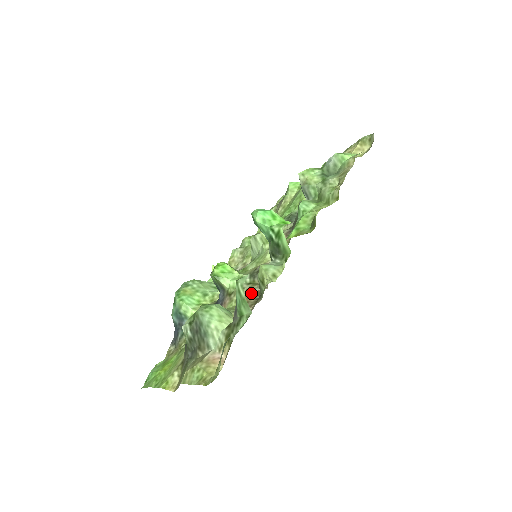
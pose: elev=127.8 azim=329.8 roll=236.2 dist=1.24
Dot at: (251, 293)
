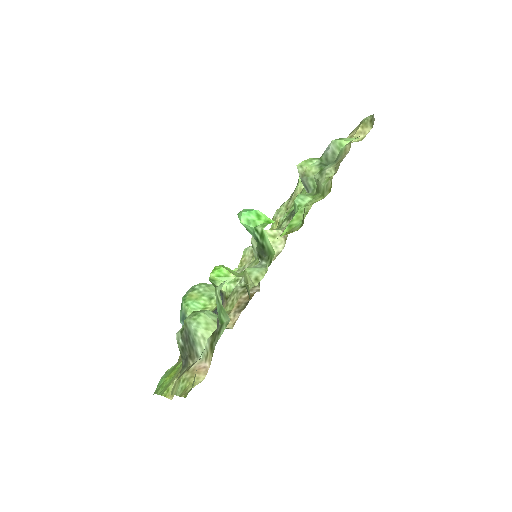
Dot at: (243, 297)
